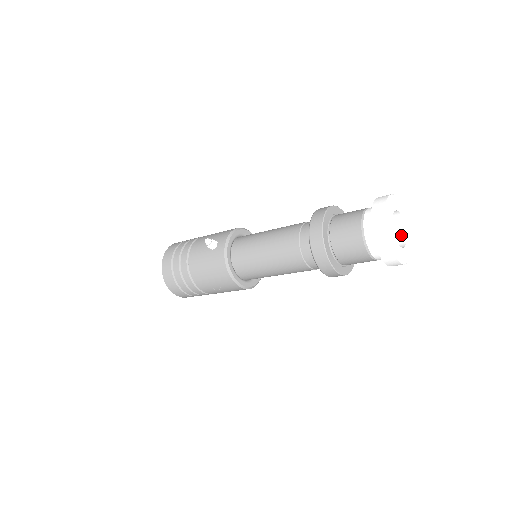
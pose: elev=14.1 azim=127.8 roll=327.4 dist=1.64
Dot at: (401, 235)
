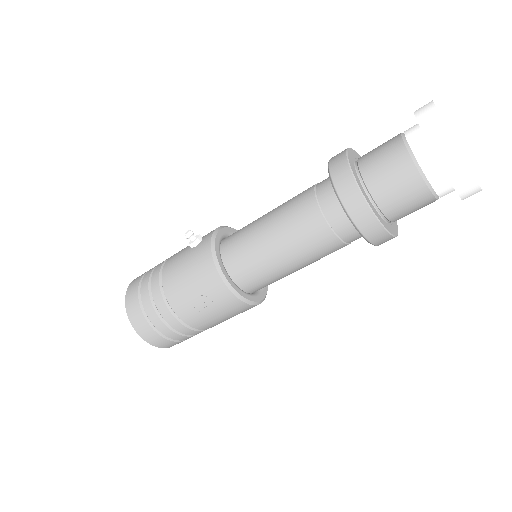
Dot at: occluded
